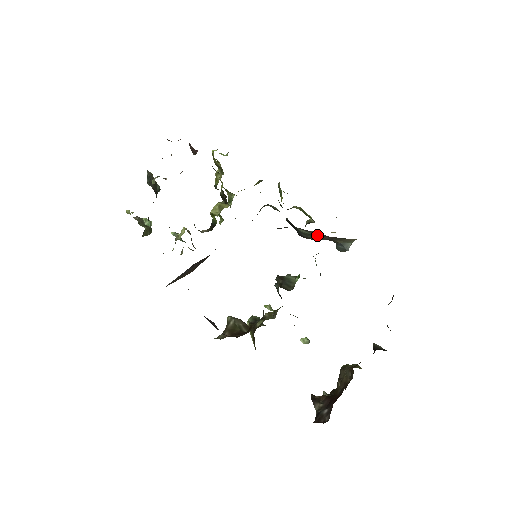
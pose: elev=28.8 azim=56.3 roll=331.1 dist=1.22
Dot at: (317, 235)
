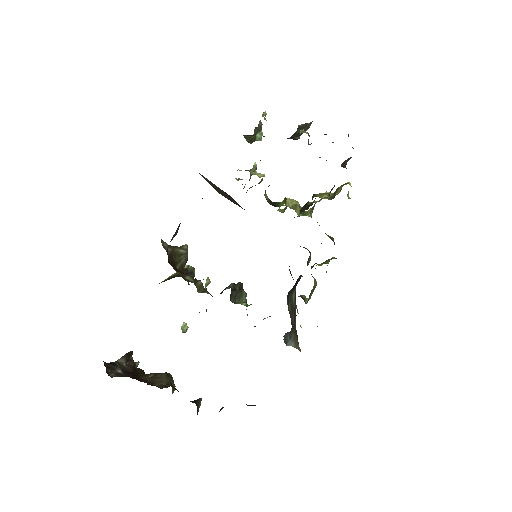
Dot at: (294, 311)
